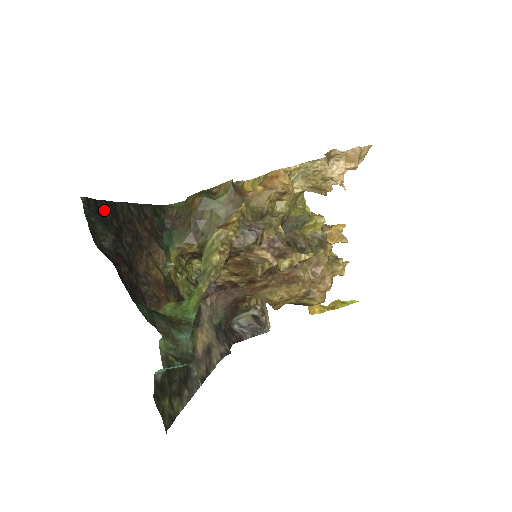
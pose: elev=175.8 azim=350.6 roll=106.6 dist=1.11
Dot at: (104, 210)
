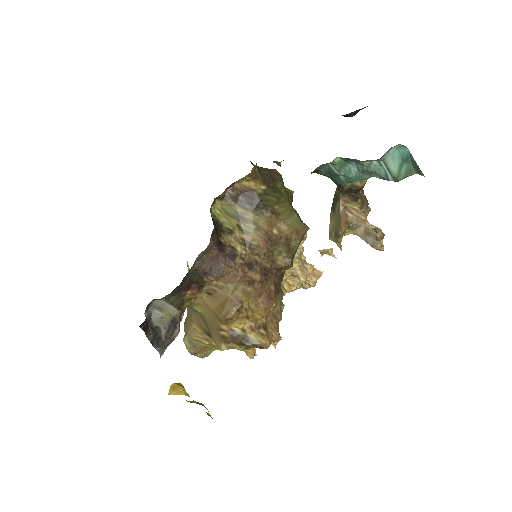
Dot at: occluded
